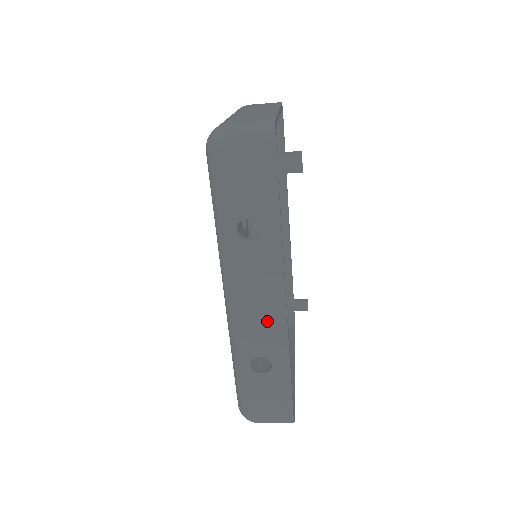
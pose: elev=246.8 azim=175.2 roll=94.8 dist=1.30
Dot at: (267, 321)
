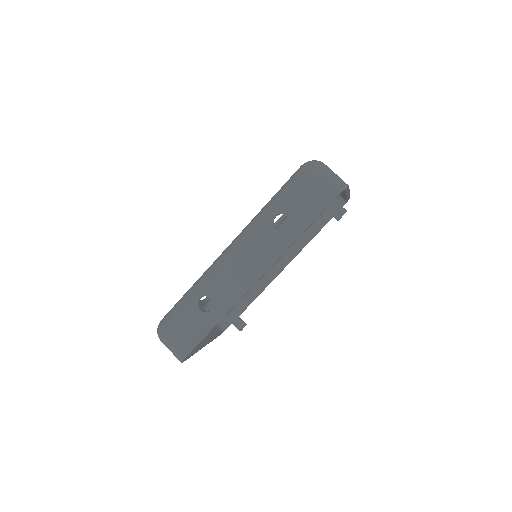
Dot at: (237, 281)
